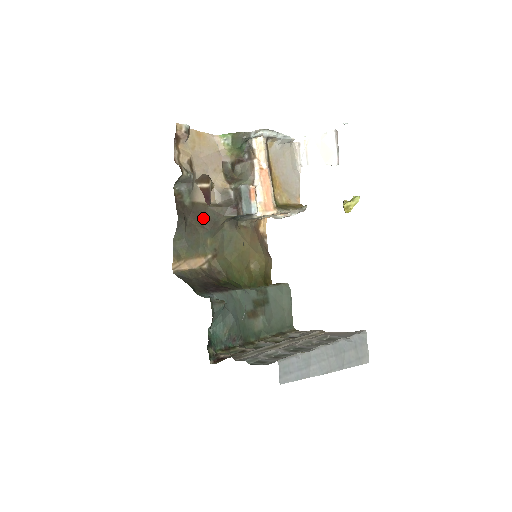
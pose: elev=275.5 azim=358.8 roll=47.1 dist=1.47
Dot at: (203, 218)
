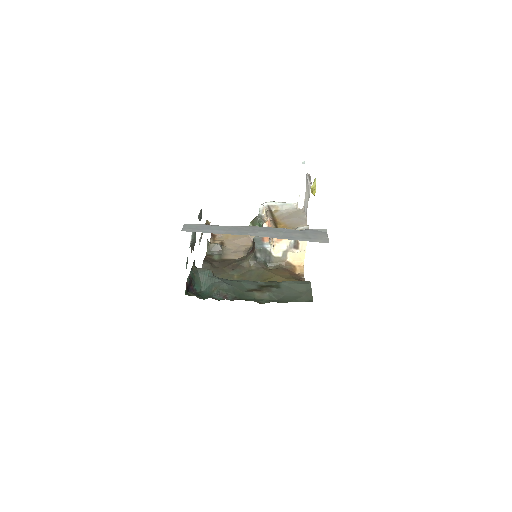
Dot at: (230, 265)
